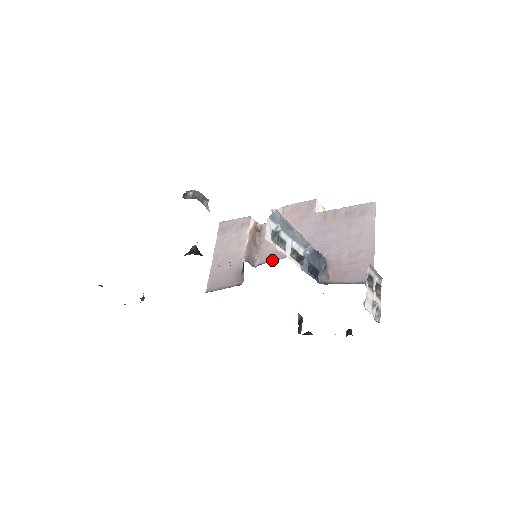
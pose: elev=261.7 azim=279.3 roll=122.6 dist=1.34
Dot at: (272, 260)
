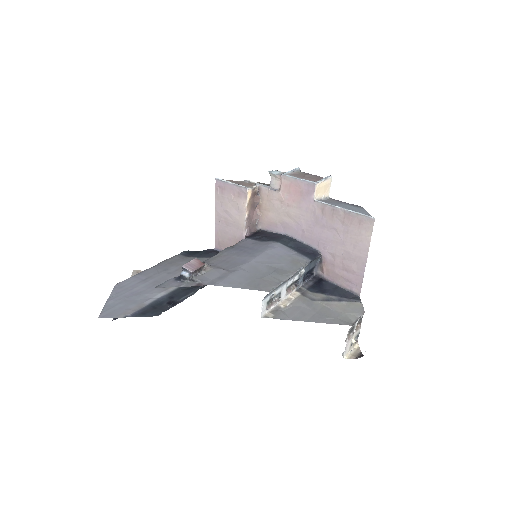
Dot at: (272, 231)
